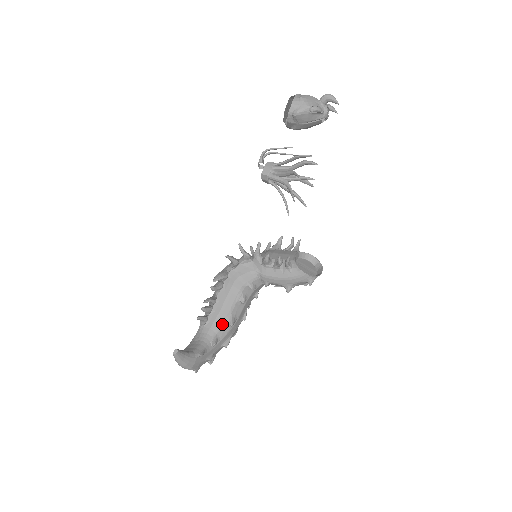
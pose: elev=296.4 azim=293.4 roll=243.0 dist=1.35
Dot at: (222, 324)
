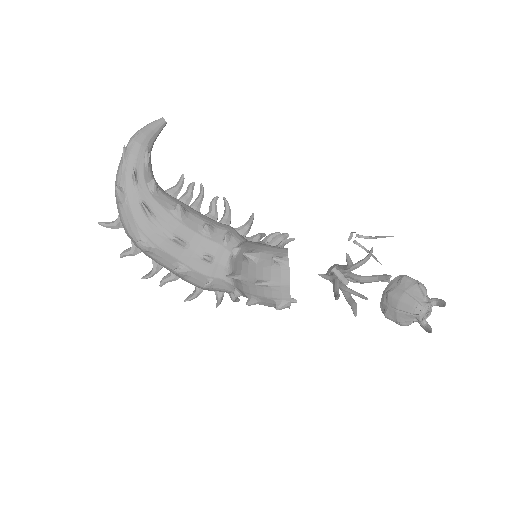
Dot at: (175, 201)
